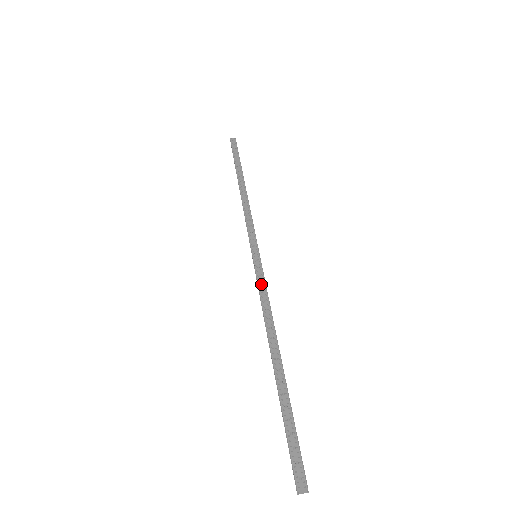
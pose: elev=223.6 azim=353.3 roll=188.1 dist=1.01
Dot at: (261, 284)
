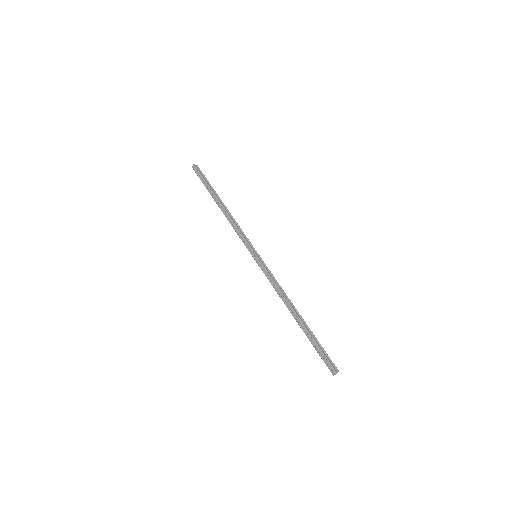
Dot at: (268, 275)
